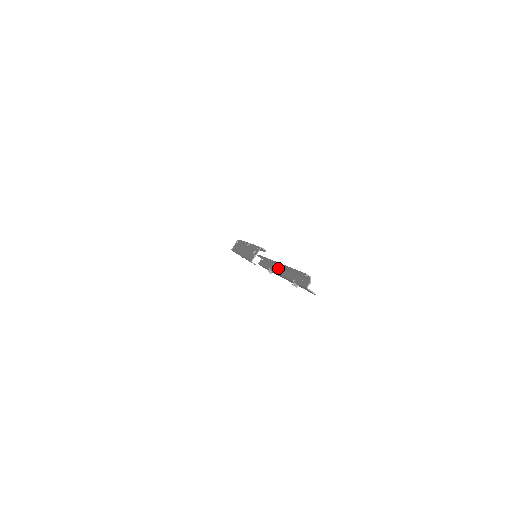
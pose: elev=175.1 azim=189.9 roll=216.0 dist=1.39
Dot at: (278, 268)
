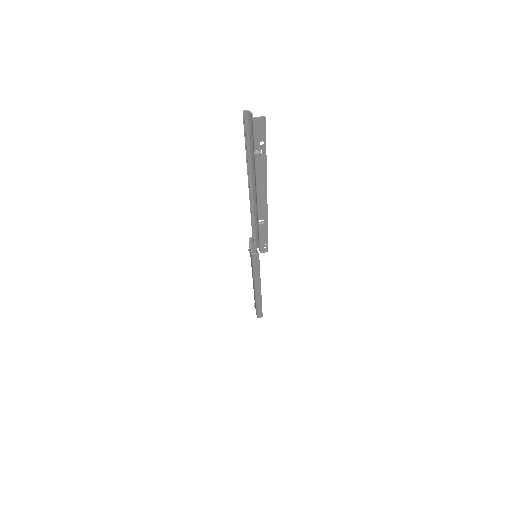
Dot at: (255, 198)
